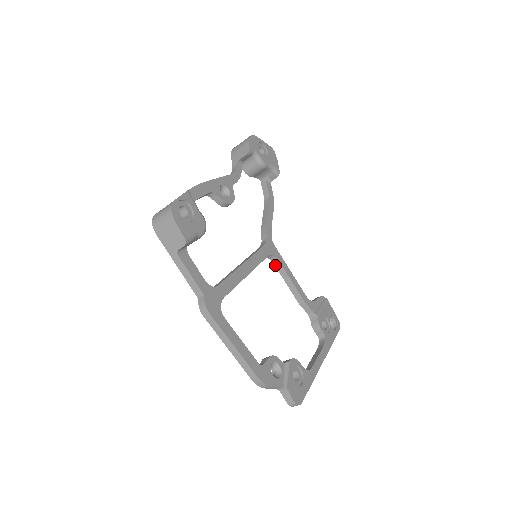
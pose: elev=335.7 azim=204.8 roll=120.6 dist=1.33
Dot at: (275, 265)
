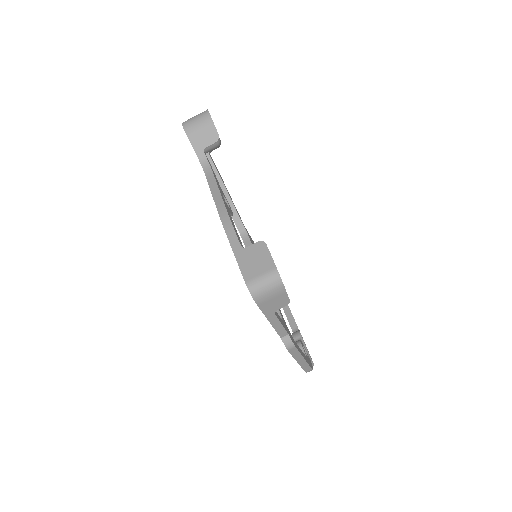
Dot at: occluded
